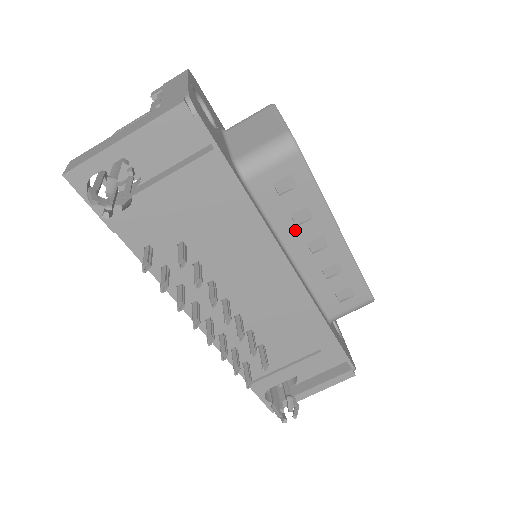
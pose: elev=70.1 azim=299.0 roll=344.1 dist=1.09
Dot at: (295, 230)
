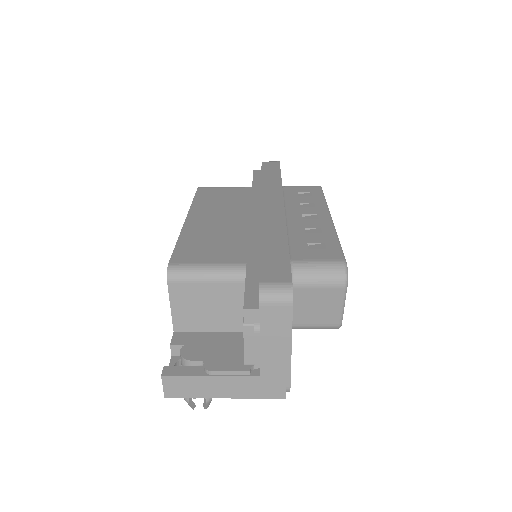
Dot at: occluded
